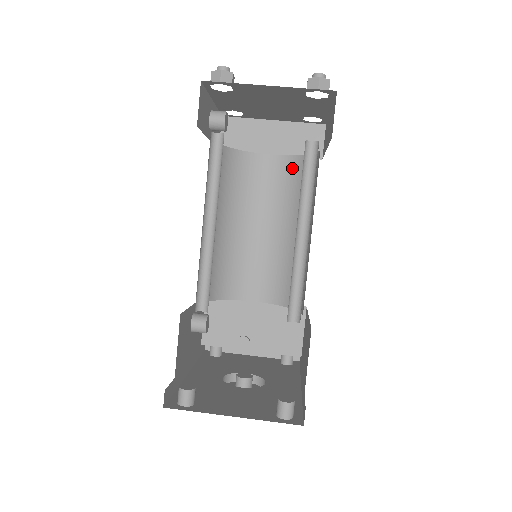
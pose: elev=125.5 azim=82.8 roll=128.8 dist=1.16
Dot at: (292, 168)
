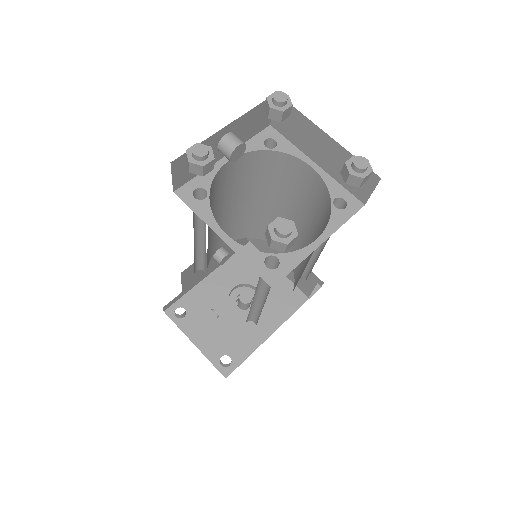
Dot at: (324, 199)
